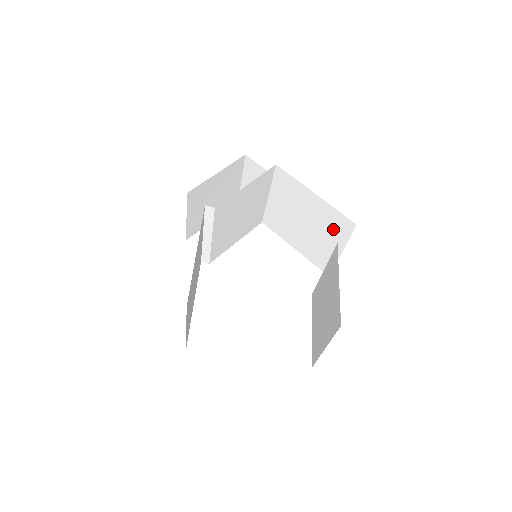
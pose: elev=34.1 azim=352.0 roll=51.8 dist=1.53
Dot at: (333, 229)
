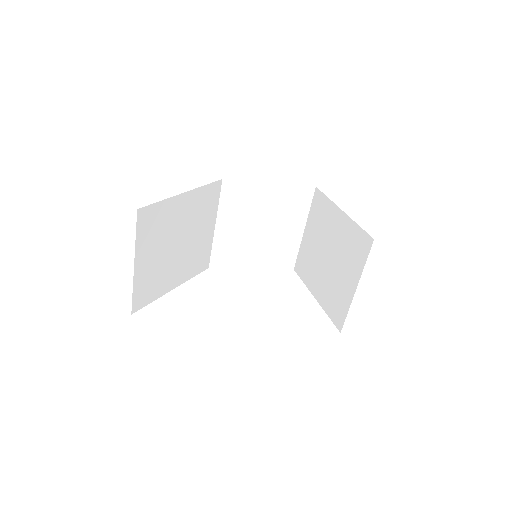
Dot at: (352, 255)
